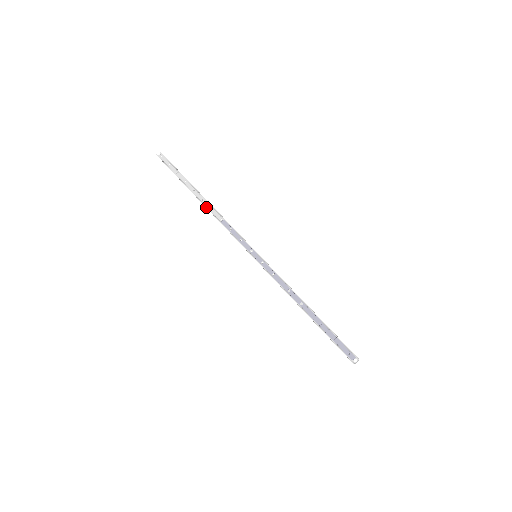
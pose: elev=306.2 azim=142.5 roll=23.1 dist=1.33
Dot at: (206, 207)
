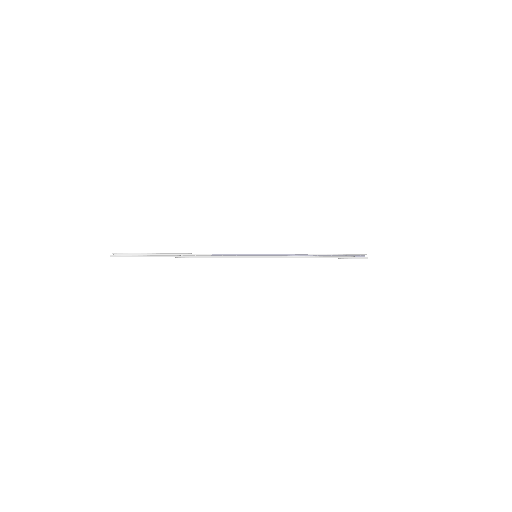
Dot at: (190, 255)
